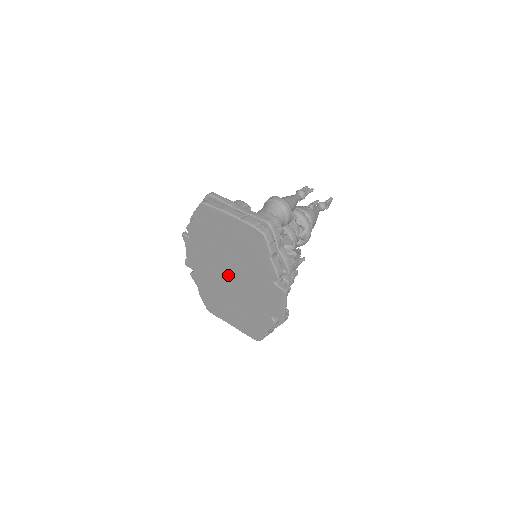
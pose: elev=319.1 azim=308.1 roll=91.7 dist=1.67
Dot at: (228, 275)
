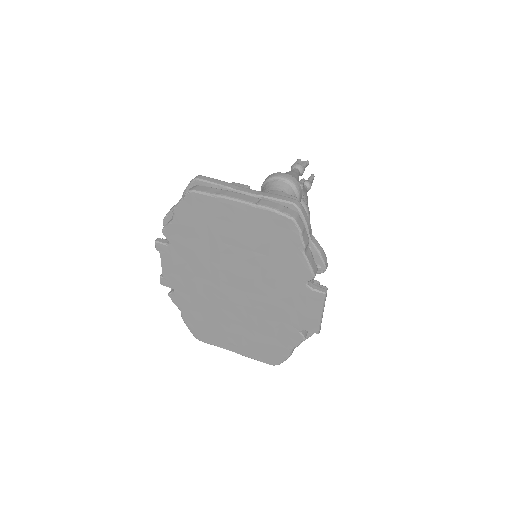
Dot at: (231, 287)
